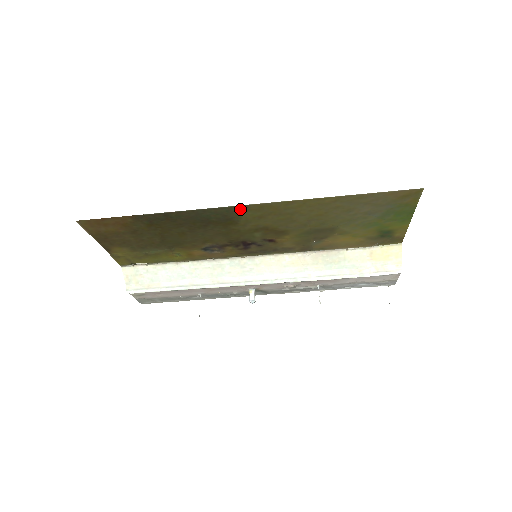
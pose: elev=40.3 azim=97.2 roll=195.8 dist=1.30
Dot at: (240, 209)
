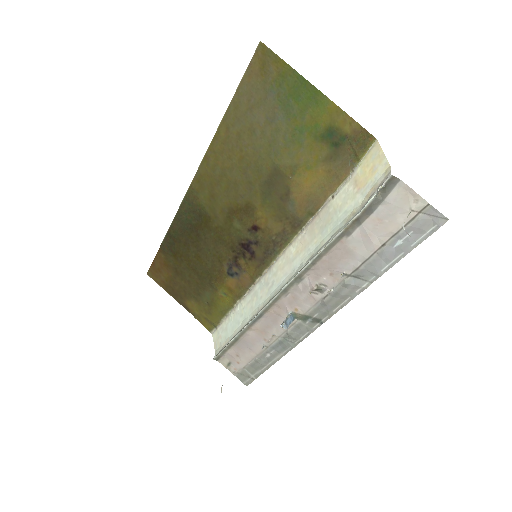
Dot at: (193, 195)
